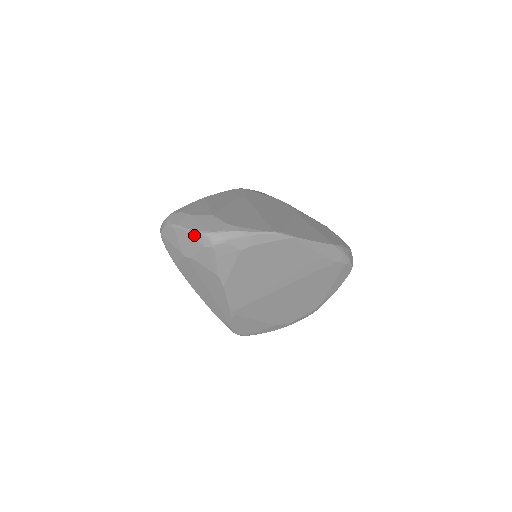
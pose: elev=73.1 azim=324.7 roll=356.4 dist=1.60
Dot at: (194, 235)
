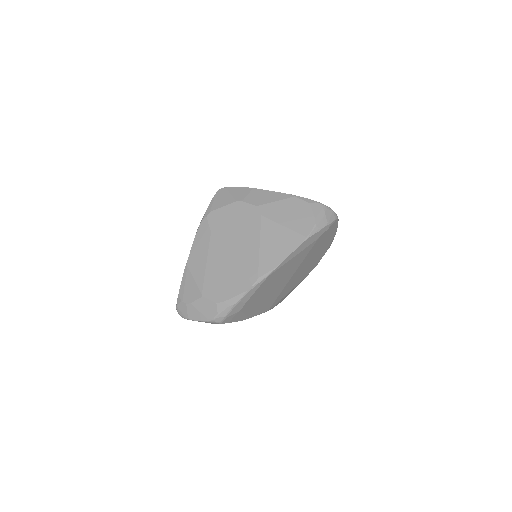
Dot at: occluded
